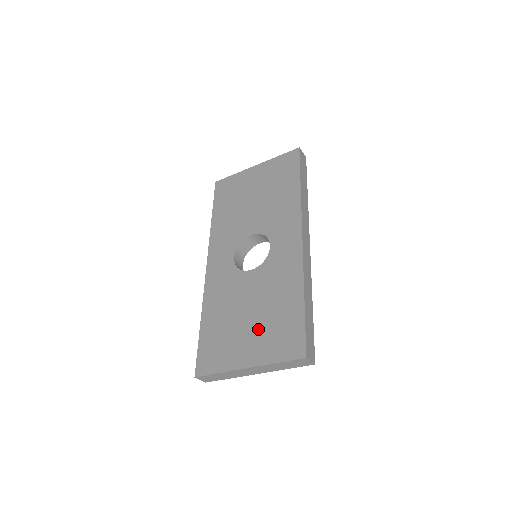
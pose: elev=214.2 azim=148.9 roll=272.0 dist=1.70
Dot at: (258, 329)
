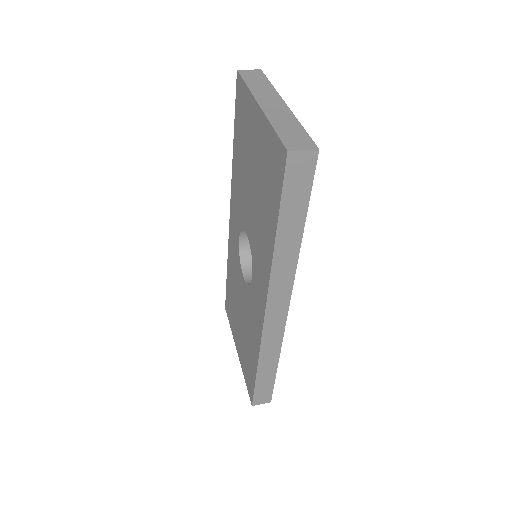
Dot at: (241, 338)
